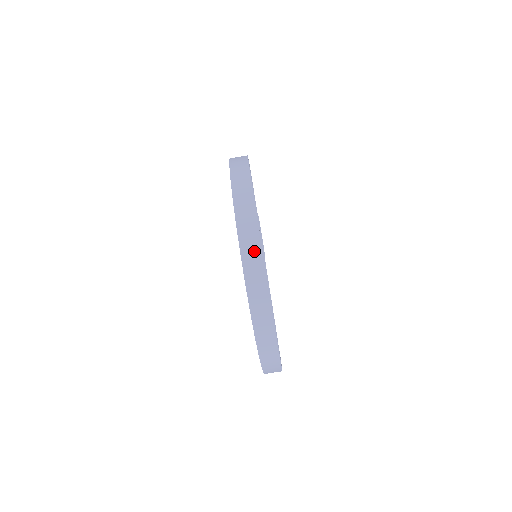
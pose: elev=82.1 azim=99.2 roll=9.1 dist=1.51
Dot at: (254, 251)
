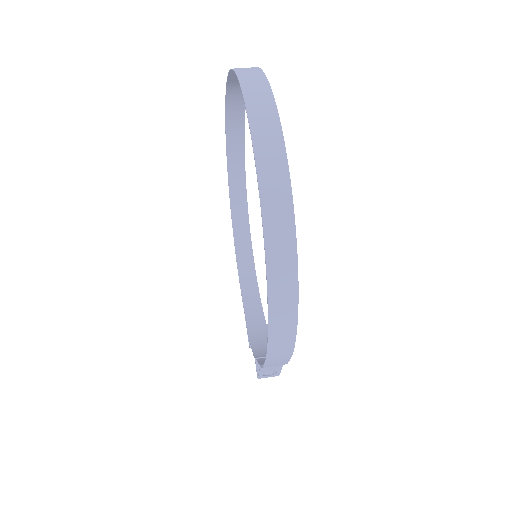
Dot at: occluded
